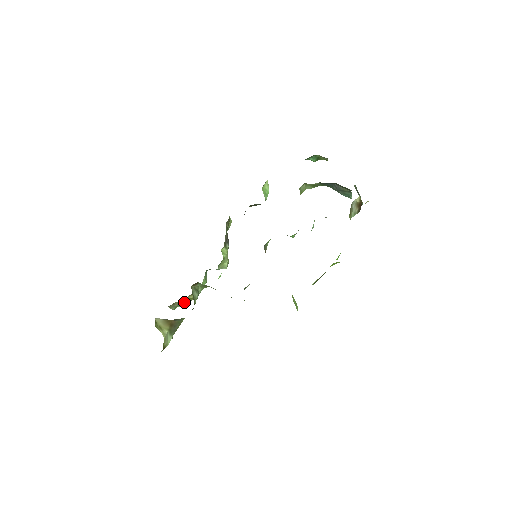
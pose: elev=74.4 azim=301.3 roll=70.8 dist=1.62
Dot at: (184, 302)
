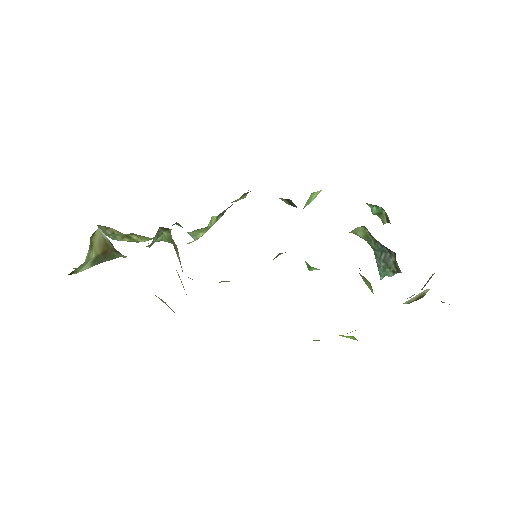
Dot at: (121, 236)
